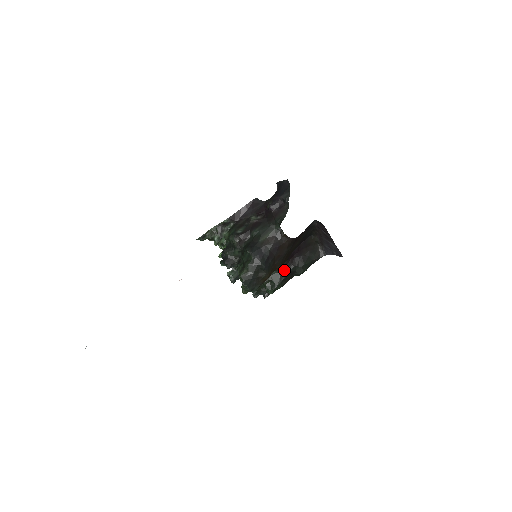
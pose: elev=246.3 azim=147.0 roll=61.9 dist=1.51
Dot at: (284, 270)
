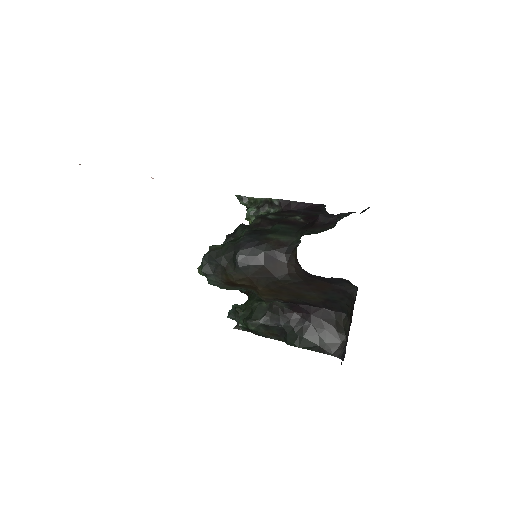
Dot at: (276, 316)
